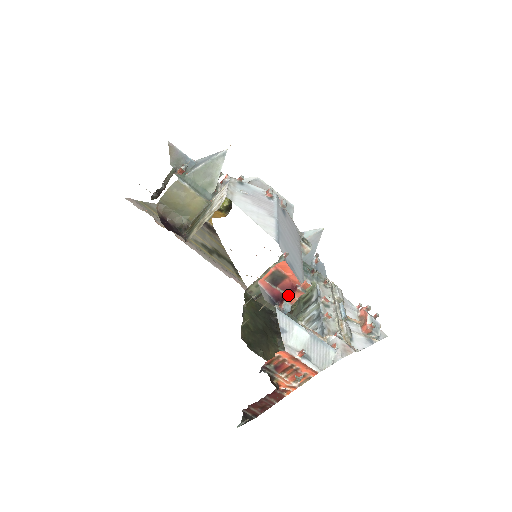
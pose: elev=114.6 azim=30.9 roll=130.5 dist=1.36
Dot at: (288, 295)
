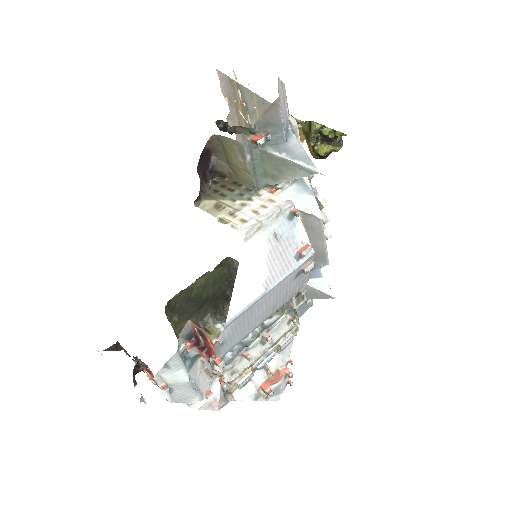
Dot at: (202, 349)
